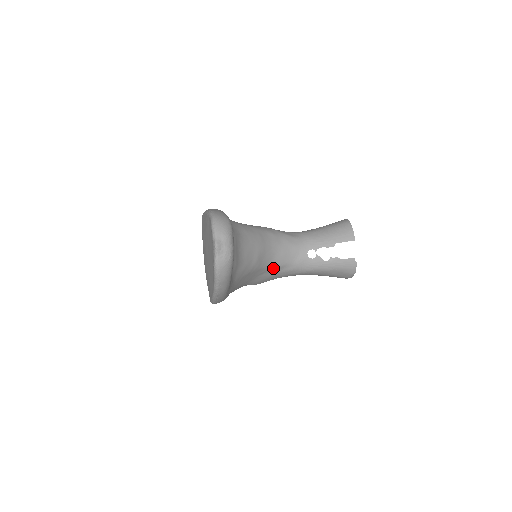
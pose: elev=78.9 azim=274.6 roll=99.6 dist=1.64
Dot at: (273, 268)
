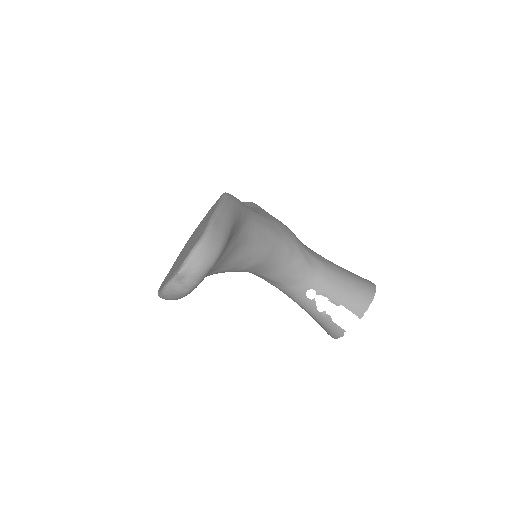
Dot at: (264, 277)
